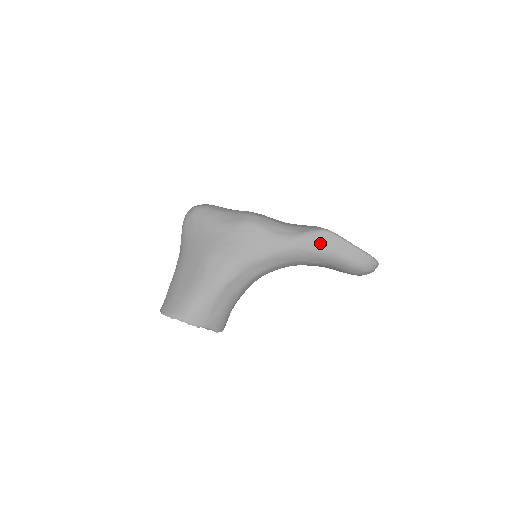
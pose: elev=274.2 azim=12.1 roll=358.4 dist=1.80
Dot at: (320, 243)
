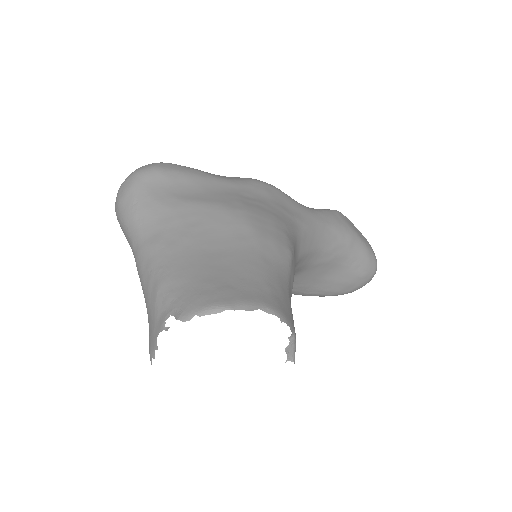
Dot at: (344, 222)
